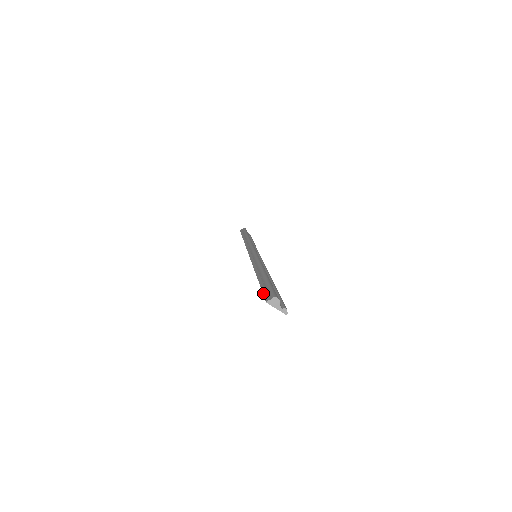
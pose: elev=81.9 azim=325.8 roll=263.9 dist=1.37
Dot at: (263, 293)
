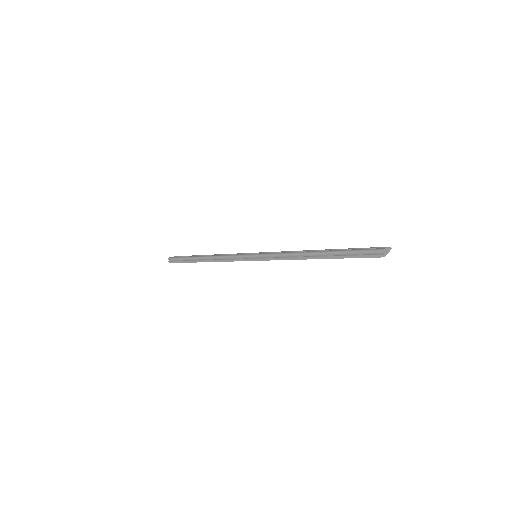
Dot at: occluded
